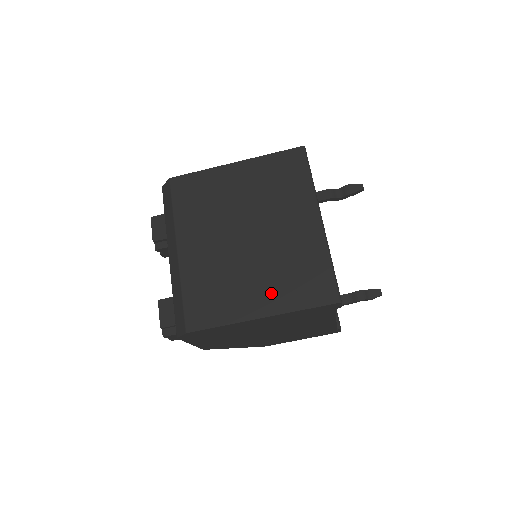
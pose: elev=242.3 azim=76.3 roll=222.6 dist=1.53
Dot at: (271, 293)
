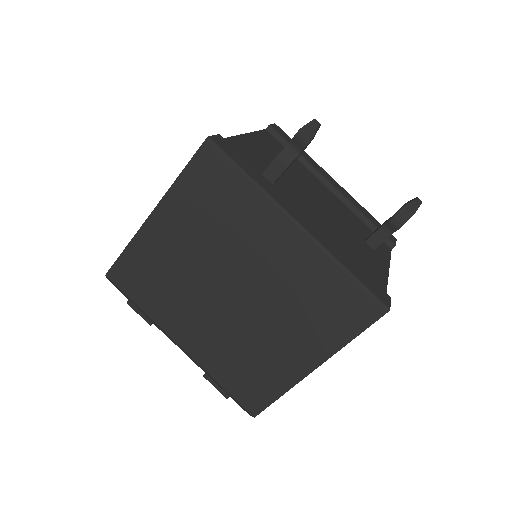
Dot at: (305, 340)
